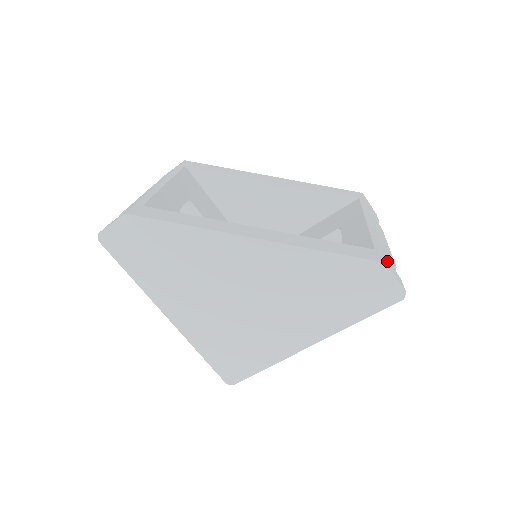
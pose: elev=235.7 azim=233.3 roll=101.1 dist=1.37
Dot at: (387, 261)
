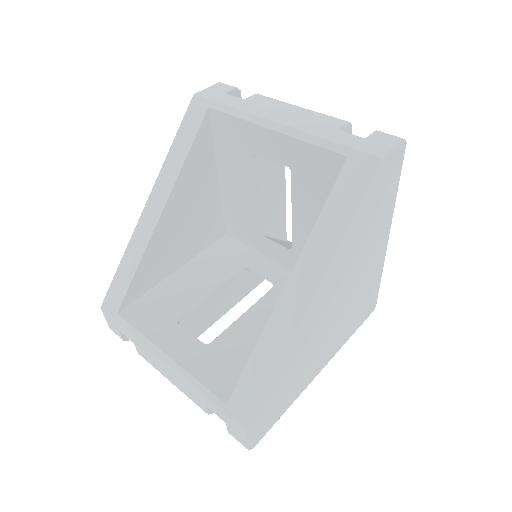
Dot at: (370, 151)
